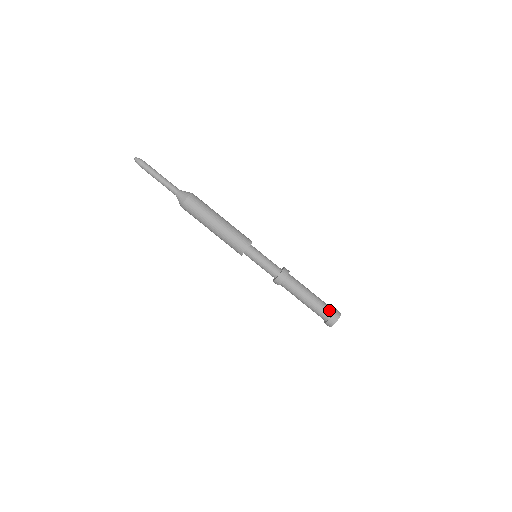
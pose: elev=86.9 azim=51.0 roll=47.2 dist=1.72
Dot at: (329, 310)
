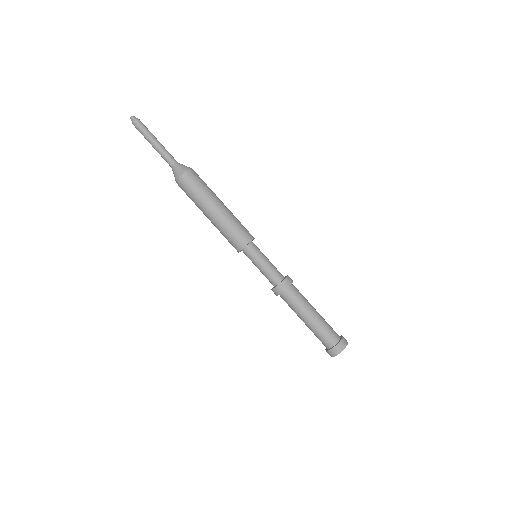
Dot at: occluded
